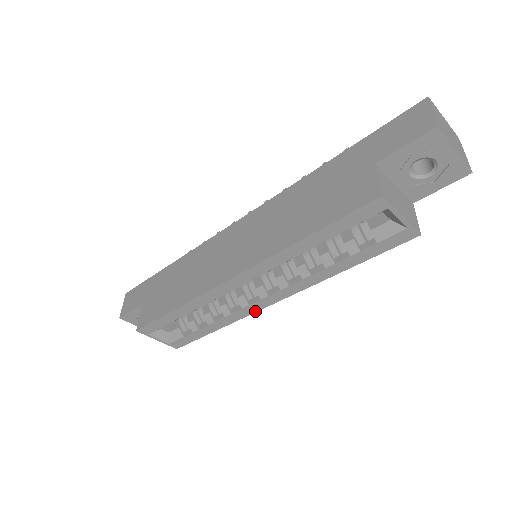
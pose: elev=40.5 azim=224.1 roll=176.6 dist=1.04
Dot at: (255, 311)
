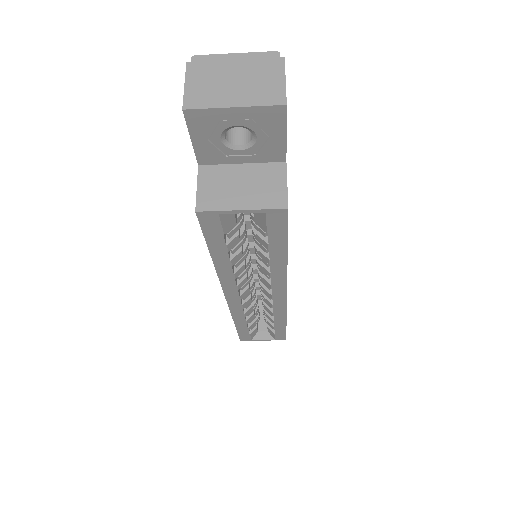
Dot at: (285, 305)
